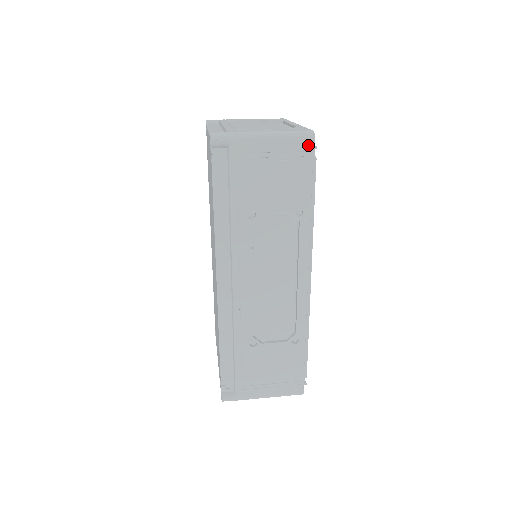
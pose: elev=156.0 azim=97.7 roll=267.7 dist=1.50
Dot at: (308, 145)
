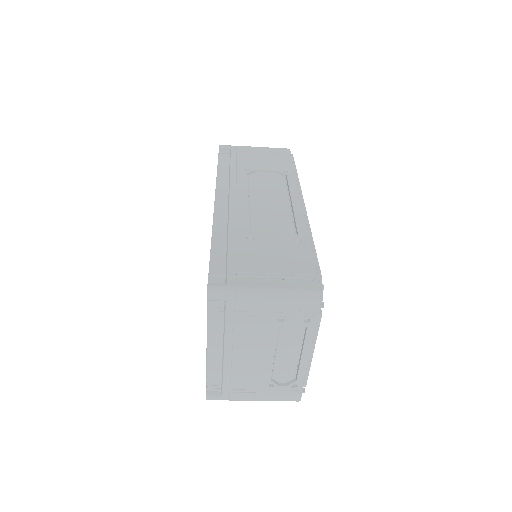
Dot at: (286, 151)
